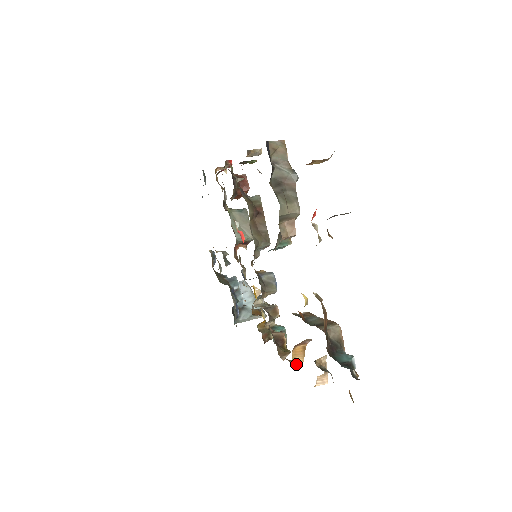
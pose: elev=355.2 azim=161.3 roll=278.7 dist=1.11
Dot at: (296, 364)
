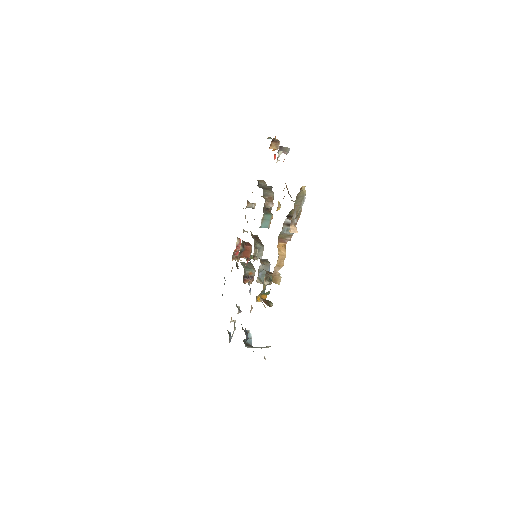
Dot at: (281, 255)
